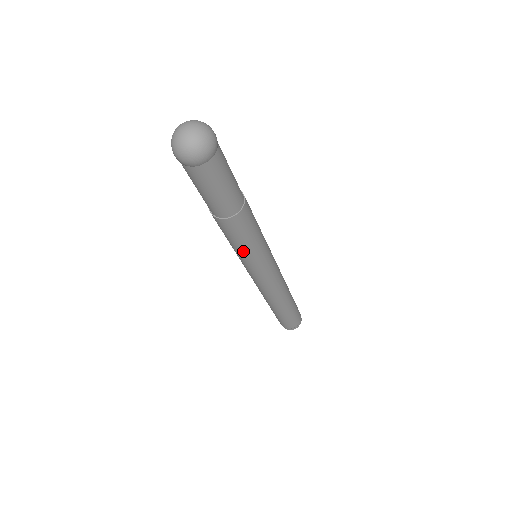
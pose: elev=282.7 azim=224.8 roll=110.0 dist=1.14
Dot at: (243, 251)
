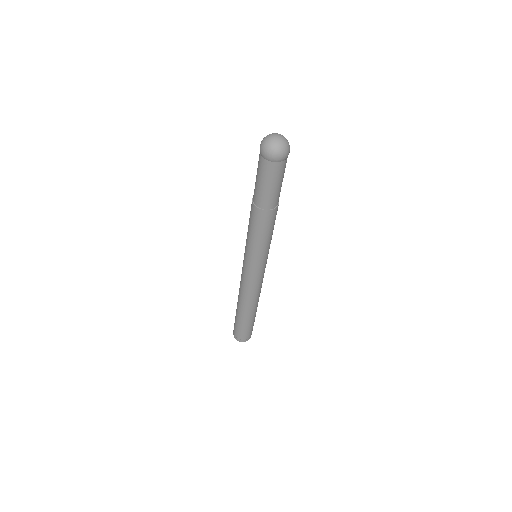
Dot at: (266, 243)
